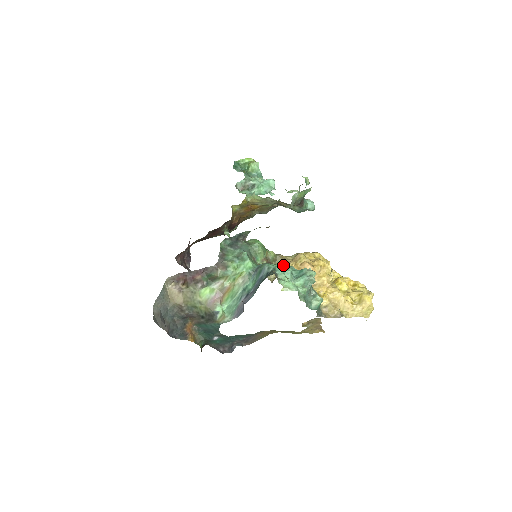
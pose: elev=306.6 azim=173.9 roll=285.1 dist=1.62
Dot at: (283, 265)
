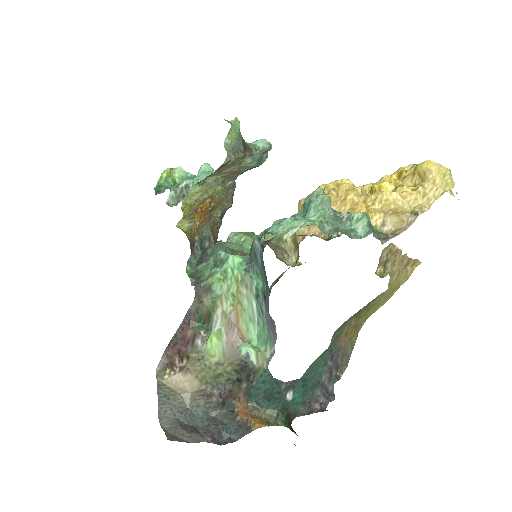
Dot at: (276, 221)
